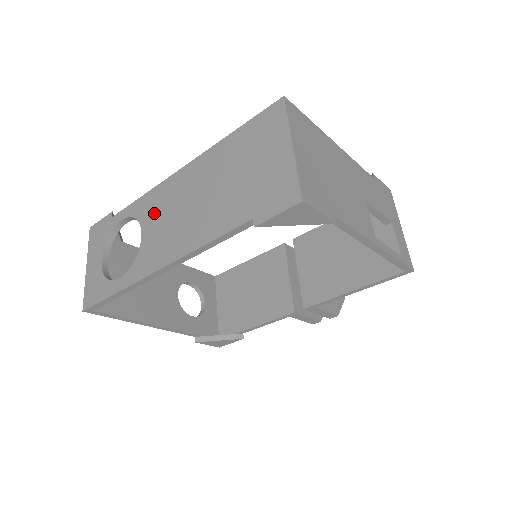
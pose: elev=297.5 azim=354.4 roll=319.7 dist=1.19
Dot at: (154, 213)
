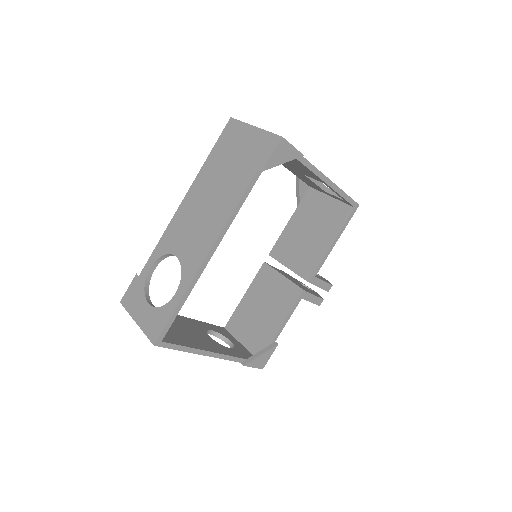
Dot at: (178, 238)
